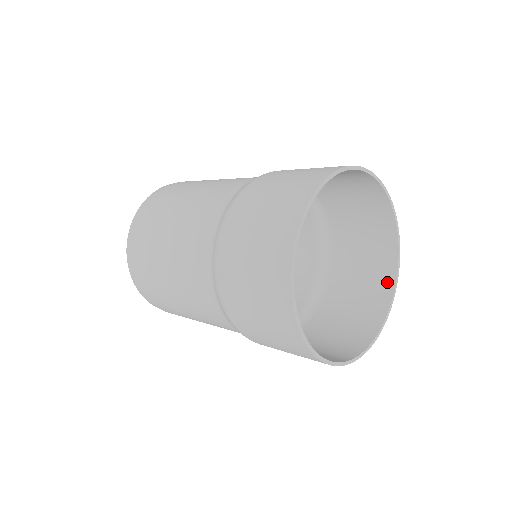
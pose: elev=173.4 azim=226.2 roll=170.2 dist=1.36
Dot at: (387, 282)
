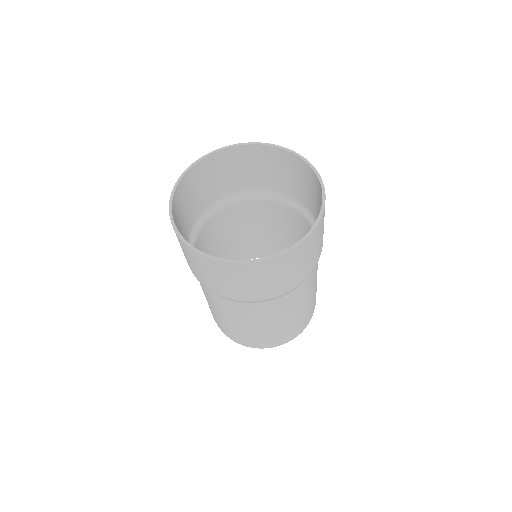
Dot at: occluded
